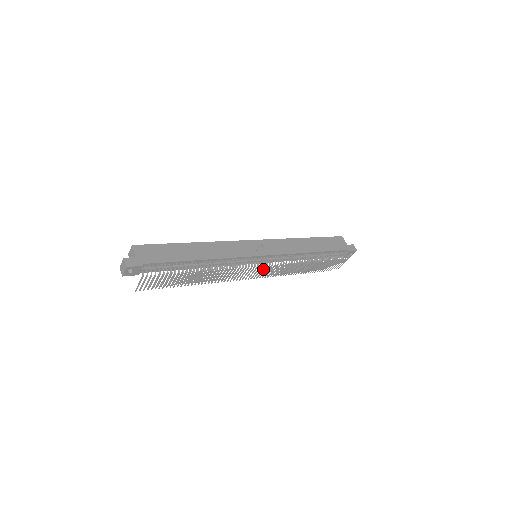
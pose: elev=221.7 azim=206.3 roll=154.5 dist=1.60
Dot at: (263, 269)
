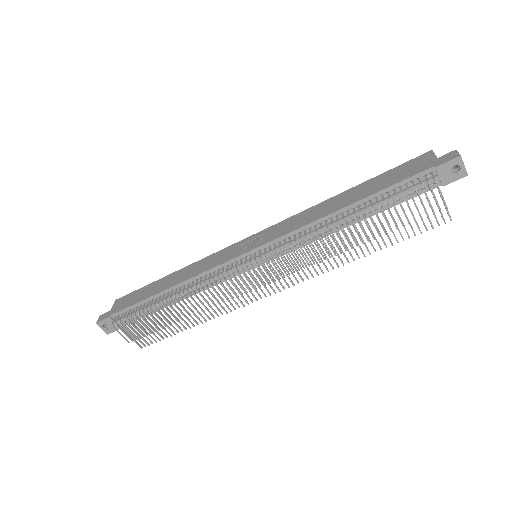
Dot at: (260, 270)
